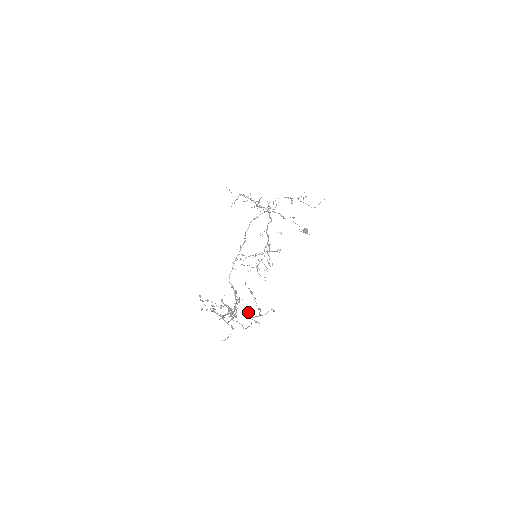
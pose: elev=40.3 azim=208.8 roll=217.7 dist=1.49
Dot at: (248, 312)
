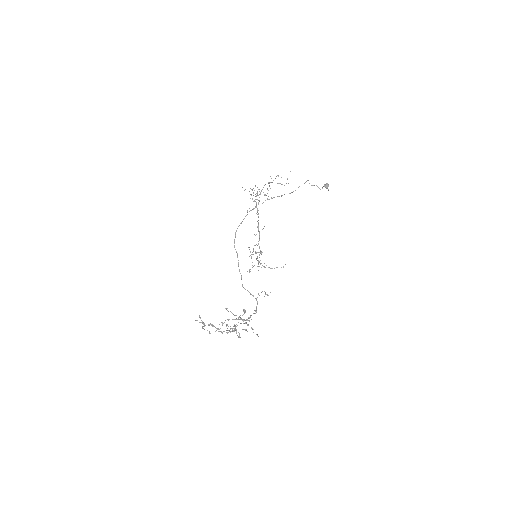
Dot at: occluded
